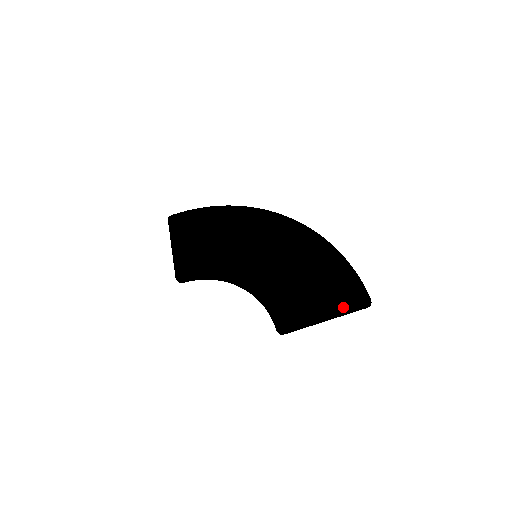
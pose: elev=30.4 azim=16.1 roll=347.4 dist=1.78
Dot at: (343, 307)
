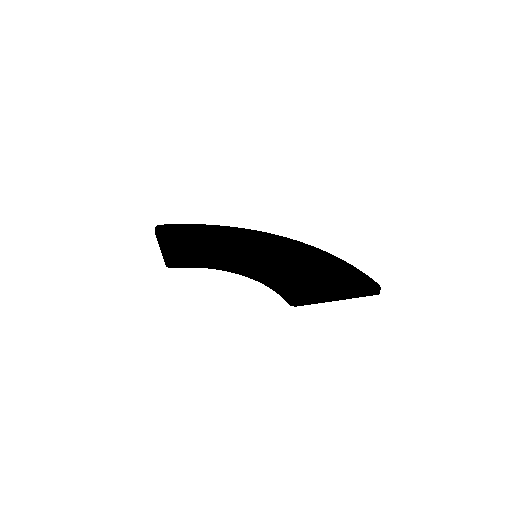
Dot at: (357, 287)
